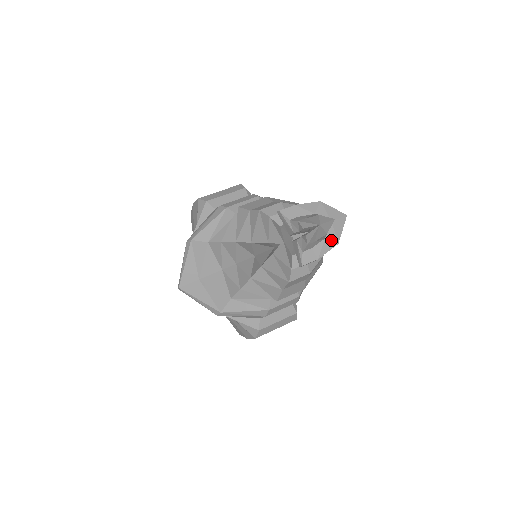
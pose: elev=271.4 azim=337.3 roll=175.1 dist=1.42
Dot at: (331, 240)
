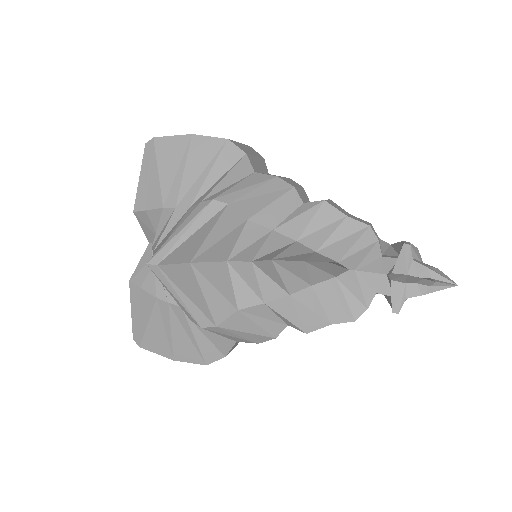
Dot at: occluded
